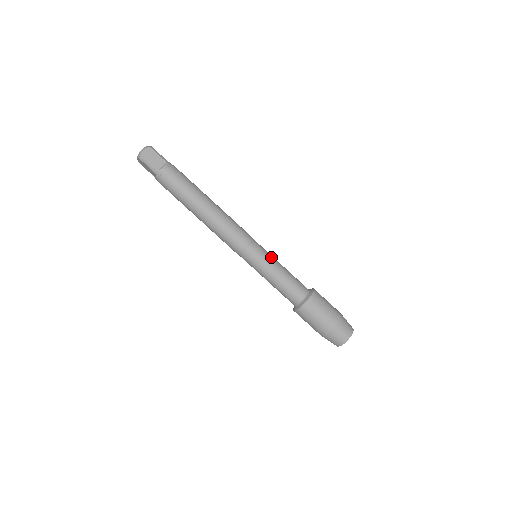
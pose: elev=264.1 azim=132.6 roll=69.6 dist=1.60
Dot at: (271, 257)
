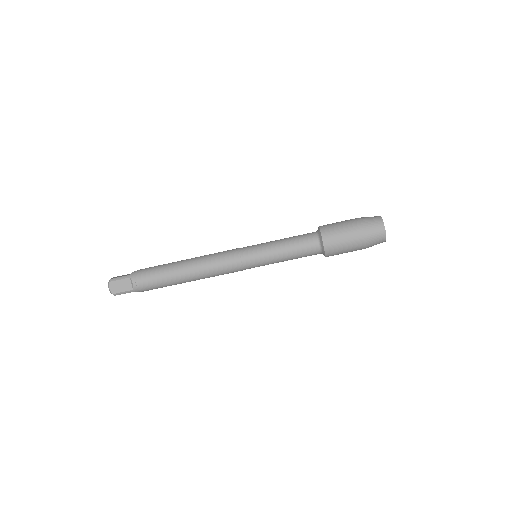
Dot at: (265, 247)
